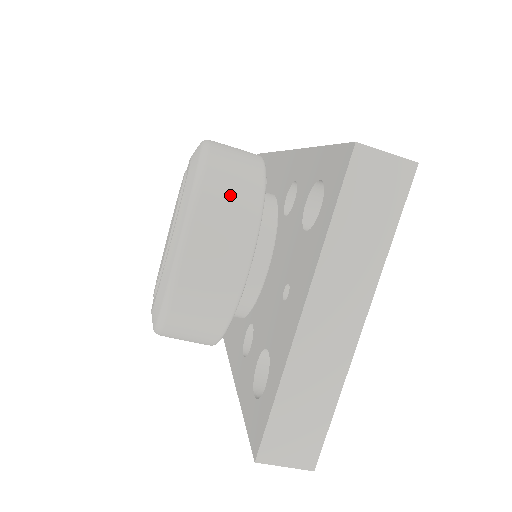
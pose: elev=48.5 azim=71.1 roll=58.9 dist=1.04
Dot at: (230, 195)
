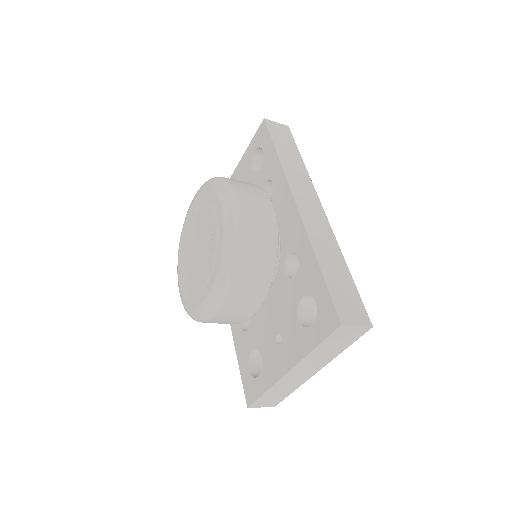
Dot at: (253, 275)
